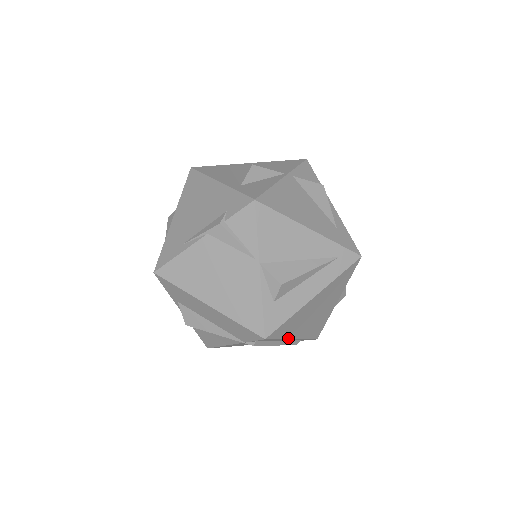
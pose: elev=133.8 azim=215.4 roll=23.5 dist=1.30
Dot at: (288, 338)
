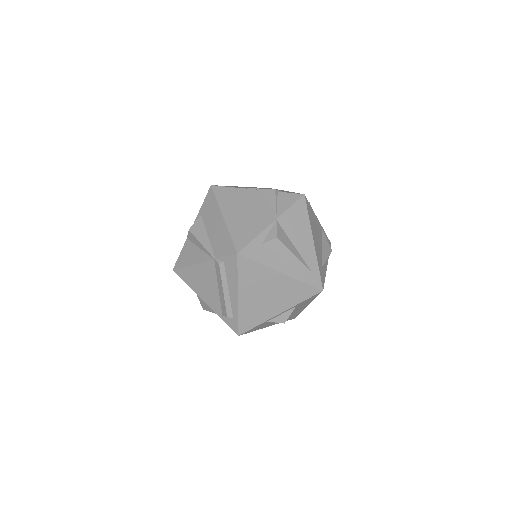
Dot at: (239, 287)
